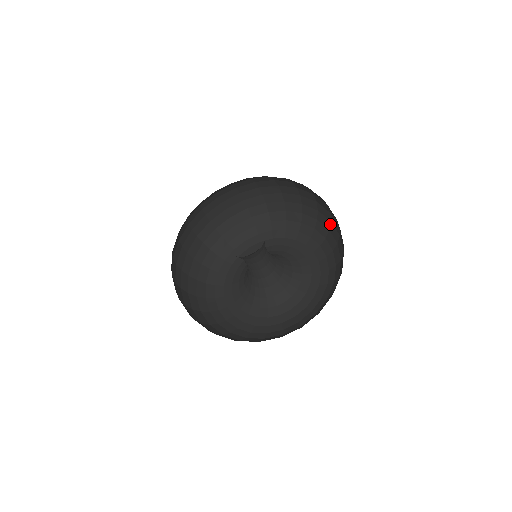
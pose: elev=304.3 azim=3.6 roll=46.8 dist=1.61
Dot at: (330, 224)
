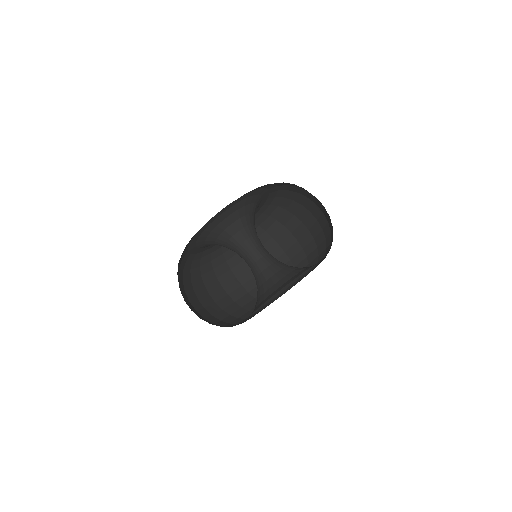
Dot at: (323, 232)
